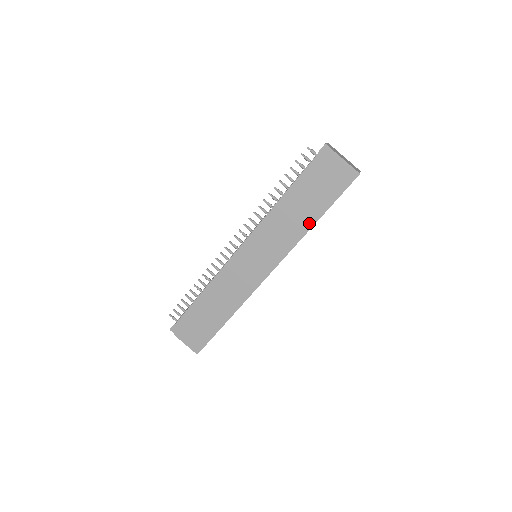
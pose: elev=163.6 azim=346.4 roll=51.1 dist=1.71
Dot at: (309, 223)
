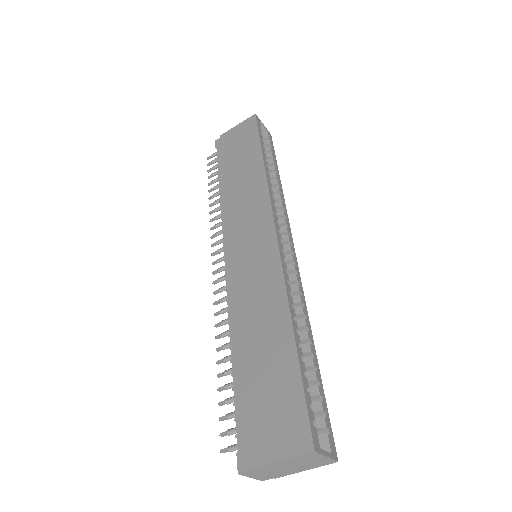
Dot at: (259, 168)
